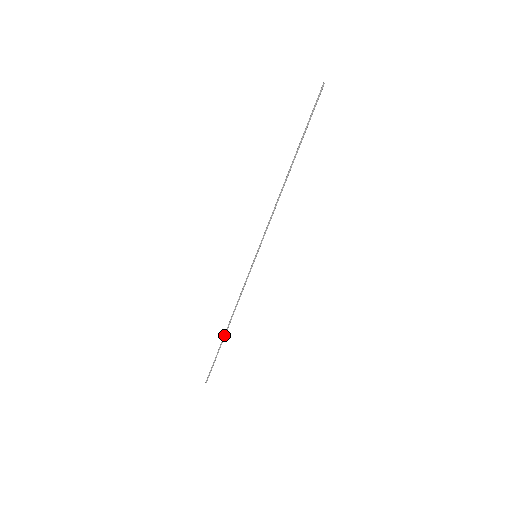
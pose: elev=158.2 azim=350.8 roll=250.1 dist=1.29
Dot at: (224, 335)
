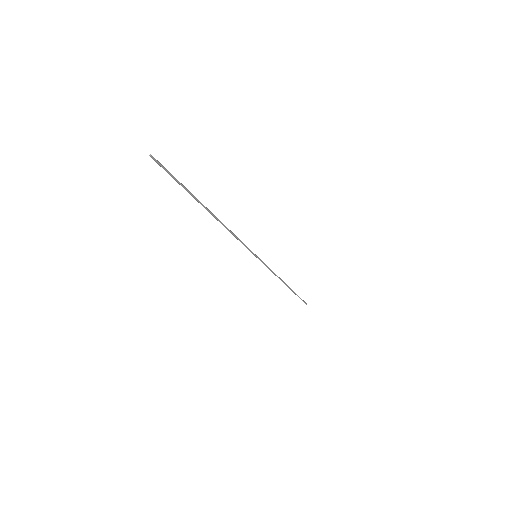
Dot at: (289, 288)
